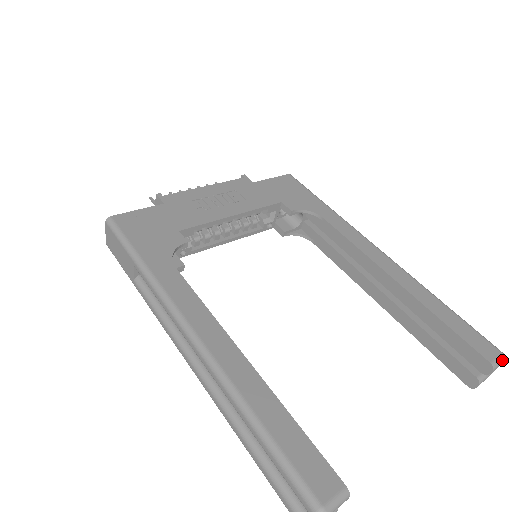
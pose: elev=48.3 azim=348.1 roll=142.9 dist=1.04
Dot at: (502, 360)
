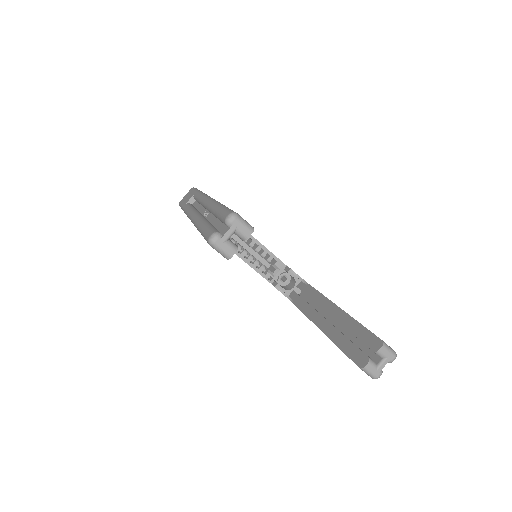
Dot at: (393, 352)
